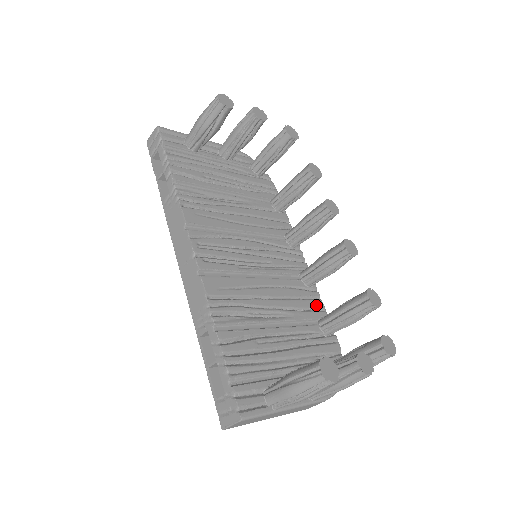
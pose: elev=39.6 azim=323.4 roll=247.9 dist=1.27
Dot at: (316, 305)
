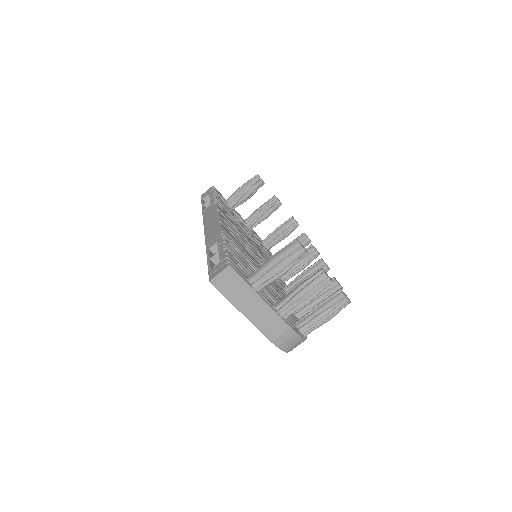
Dot at: occluded
